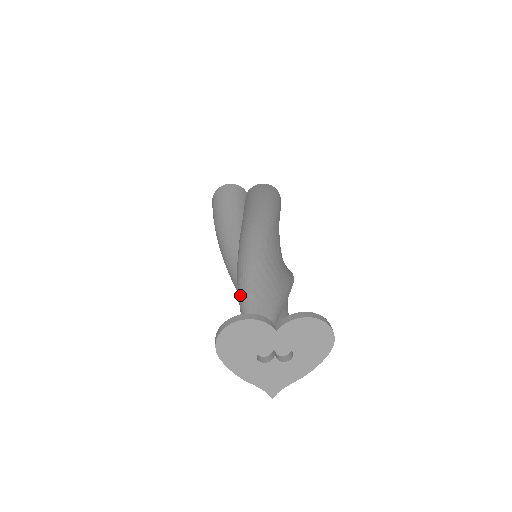
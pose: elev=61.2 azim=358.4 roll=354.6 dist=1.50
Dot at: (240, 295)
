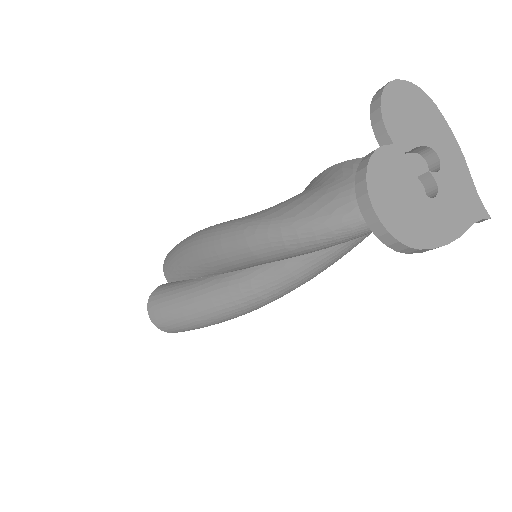
Dot at: (312, 238)
